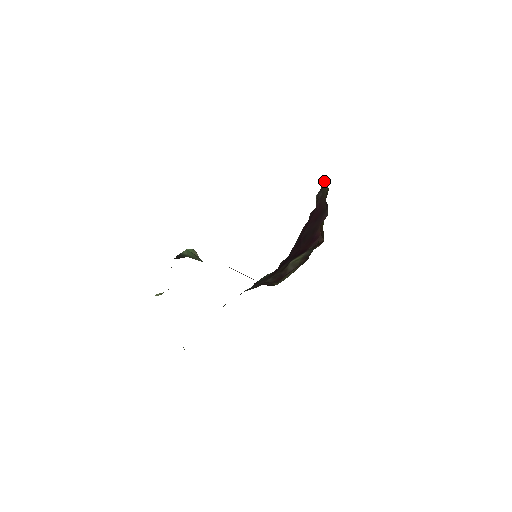
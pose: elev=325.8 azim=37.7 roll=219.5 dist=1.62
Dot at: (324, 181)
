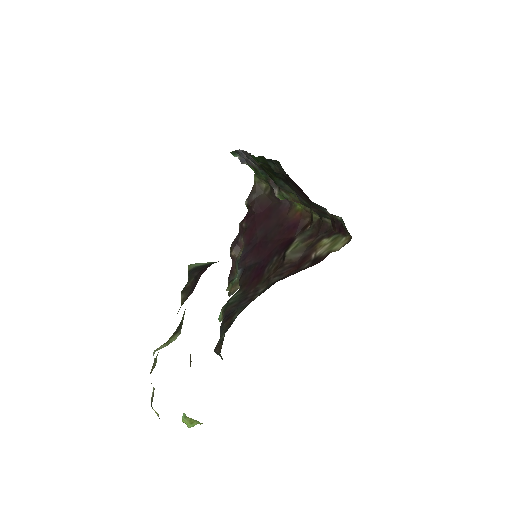
Dot at: (256, 182)
